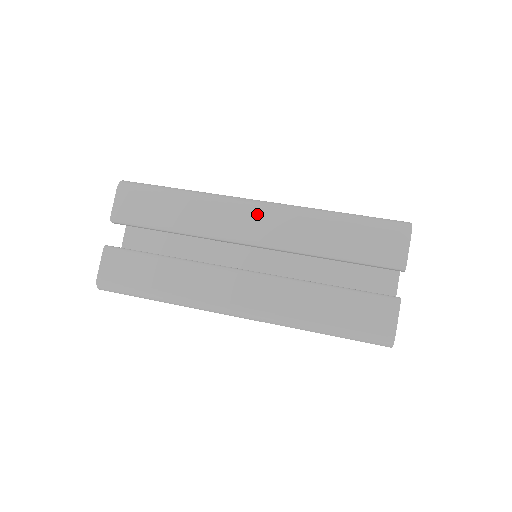
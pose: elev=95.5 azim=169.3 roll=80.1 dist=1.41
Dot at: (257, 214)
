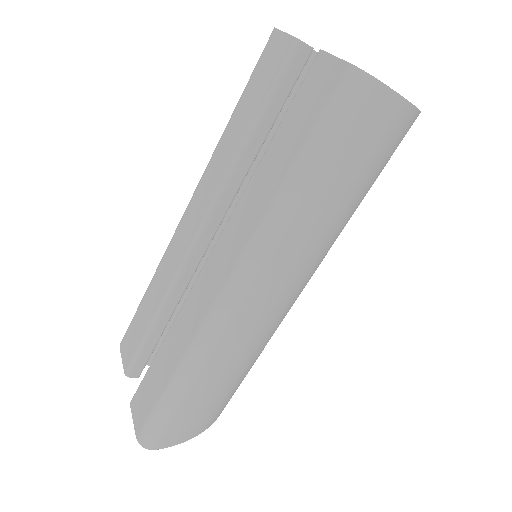
Dot at: (188, 213)
